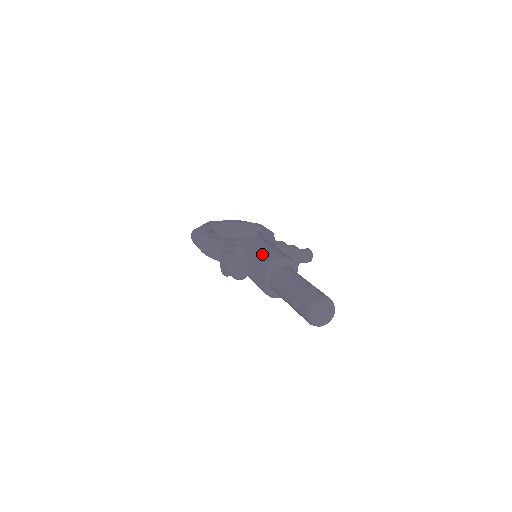
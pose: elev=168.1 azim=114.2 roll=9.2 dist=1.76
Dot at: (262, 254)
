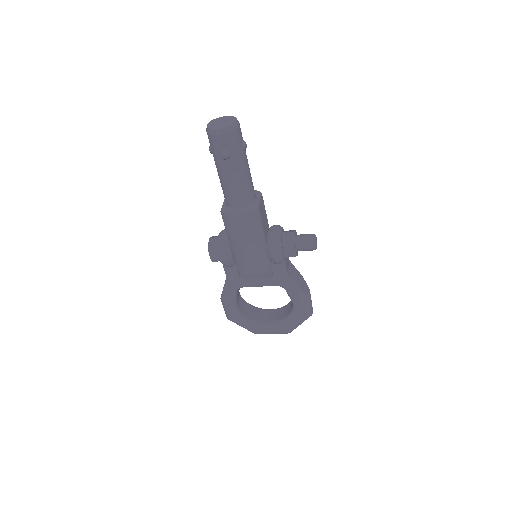
Dot at: occluded
